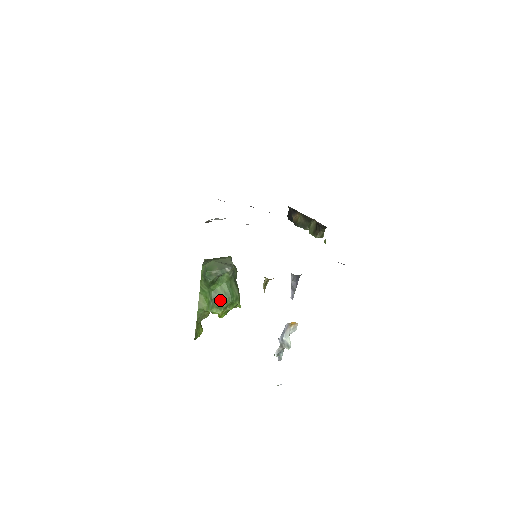
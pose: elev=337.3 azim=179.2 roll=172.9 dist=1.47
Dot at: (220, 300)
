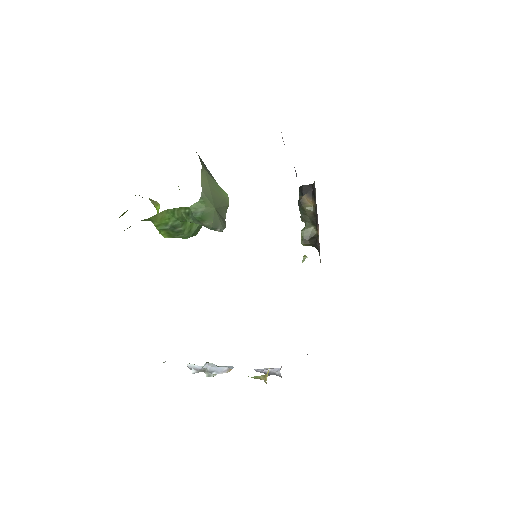
Dot at: (179, 232)
